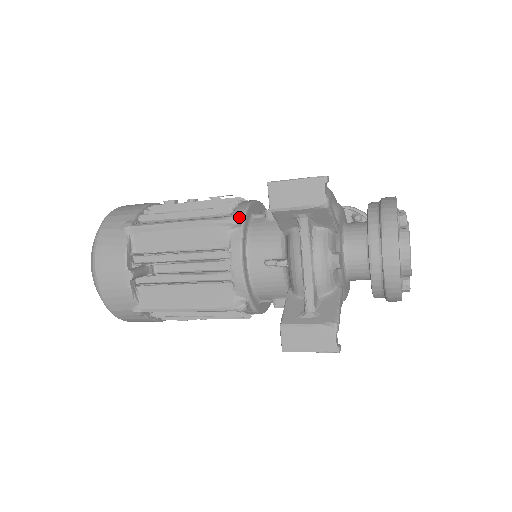
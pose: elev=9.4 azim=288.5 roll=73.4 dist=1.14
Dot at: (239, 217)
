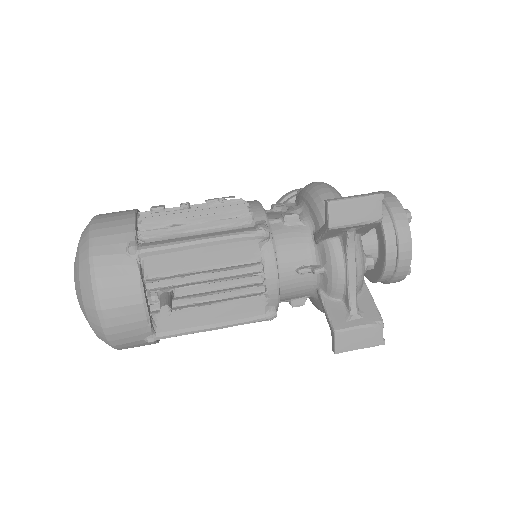
Dot at: (268, 228)
